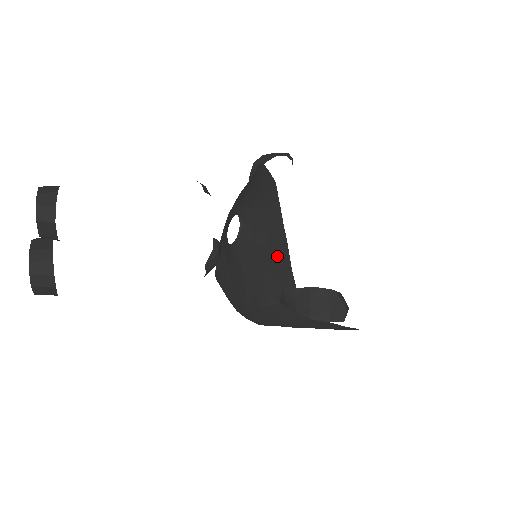
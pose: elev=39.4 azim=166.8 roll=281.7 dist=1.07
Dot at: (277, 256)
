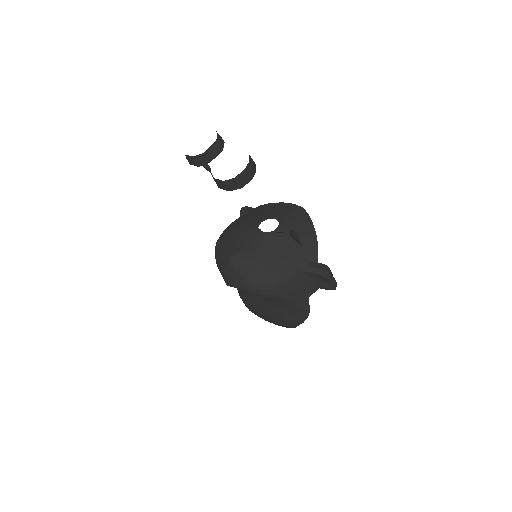
Dot at: (308, 242)
